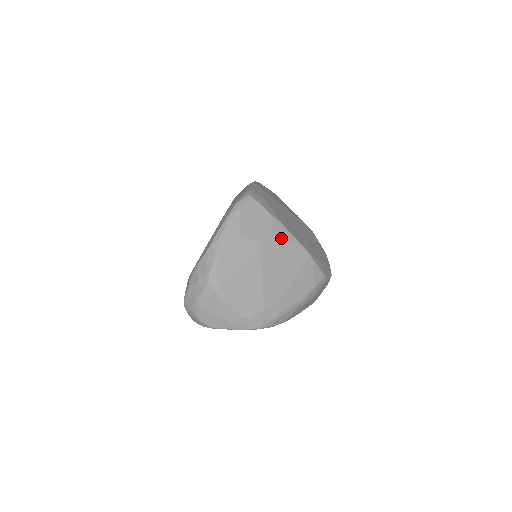
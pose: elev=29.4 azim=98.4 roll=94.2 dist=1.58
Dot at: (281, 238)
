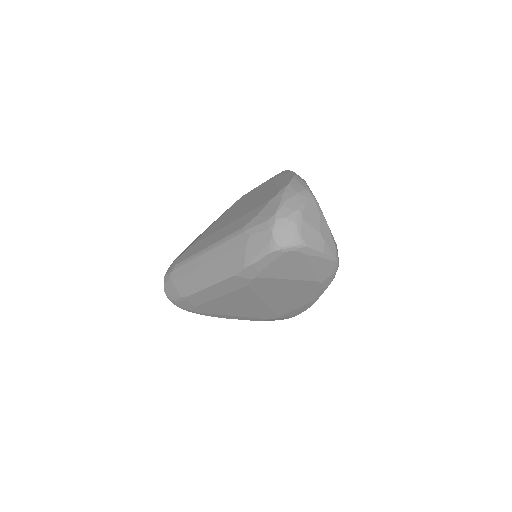
Dot at: occluded
